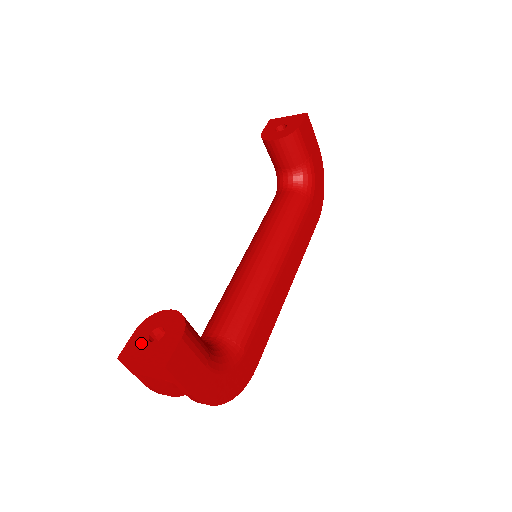
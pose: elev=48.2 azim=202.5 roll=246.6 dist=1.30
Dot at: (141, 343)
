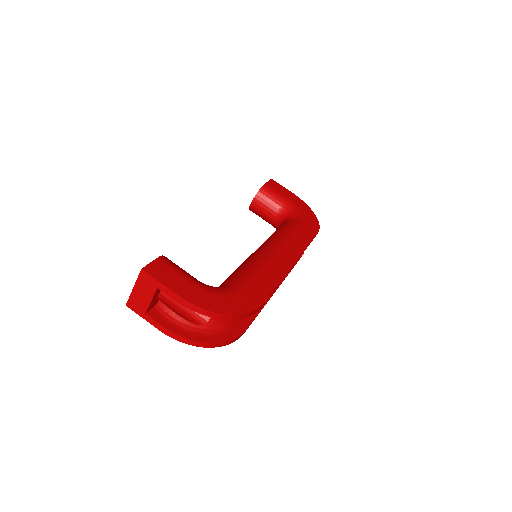
Dot at: occluded
